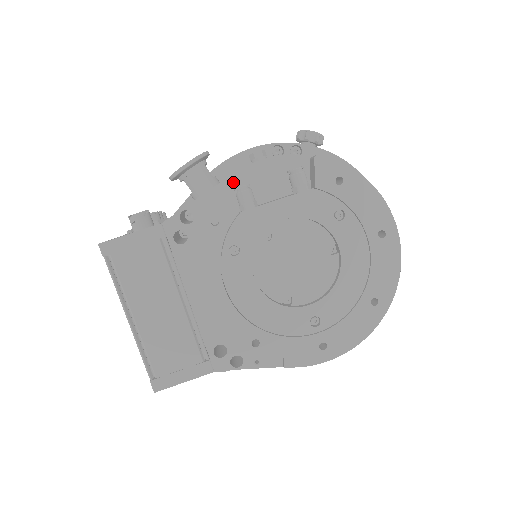
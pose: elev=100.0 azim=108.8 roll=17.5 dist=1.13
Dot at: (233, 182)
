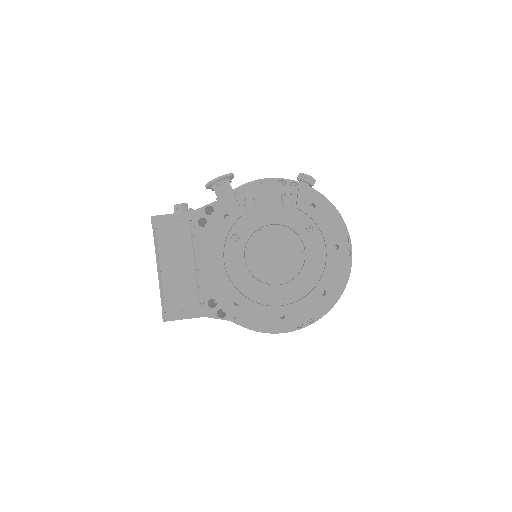
Dot at: (245, 195)
